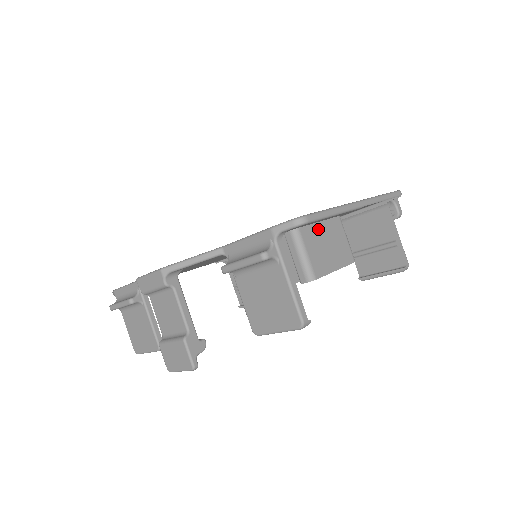
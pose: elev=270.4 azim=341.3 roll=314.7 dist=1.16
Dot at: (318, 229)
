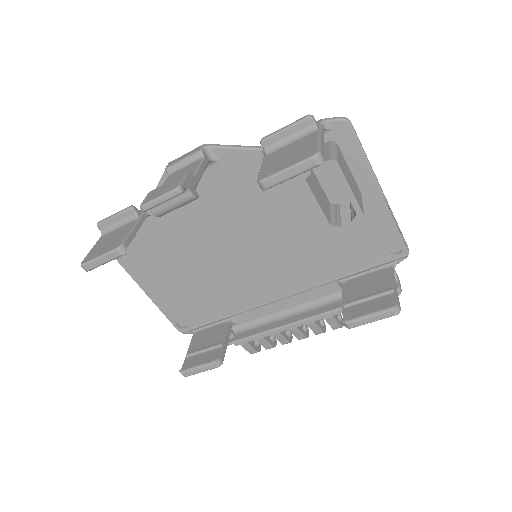
Dot at: (347, 167)
